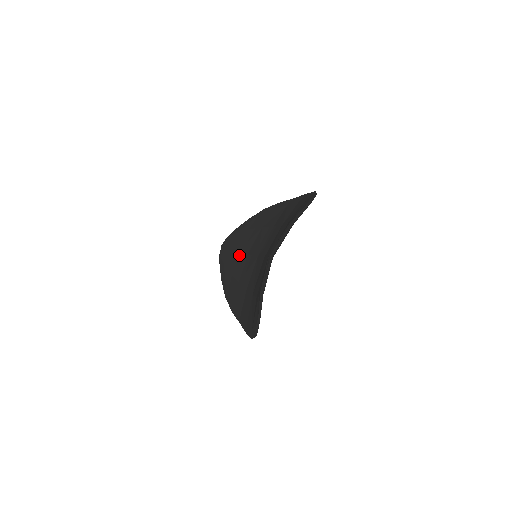
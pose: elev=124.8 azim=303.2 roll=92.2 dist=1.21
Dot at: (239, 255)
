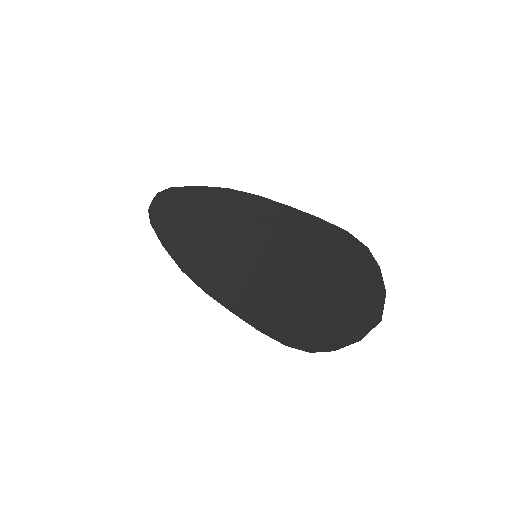
Dot at: (206, 234)
